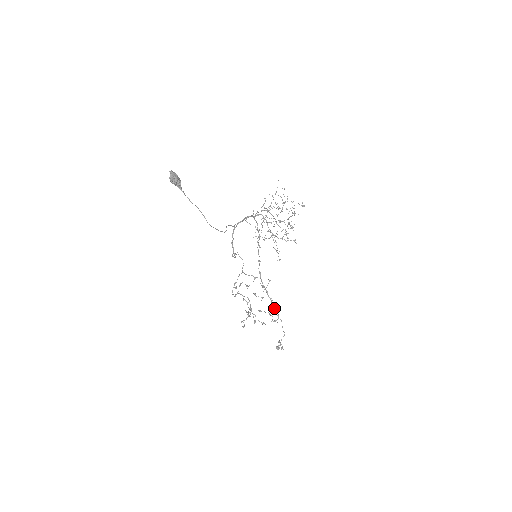
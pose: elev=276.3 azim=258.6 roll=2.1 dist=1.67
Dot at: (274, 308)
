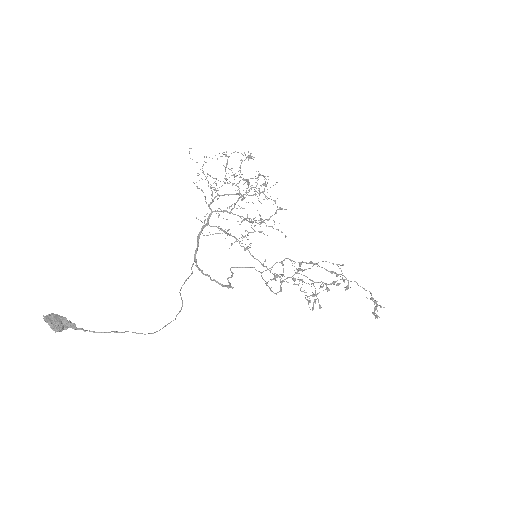
Dot at: (334, 273)
